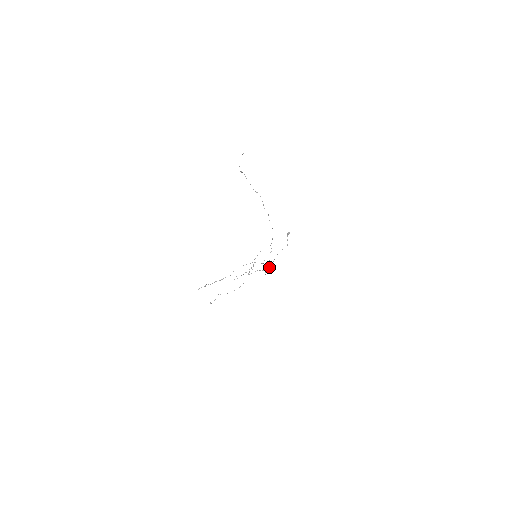
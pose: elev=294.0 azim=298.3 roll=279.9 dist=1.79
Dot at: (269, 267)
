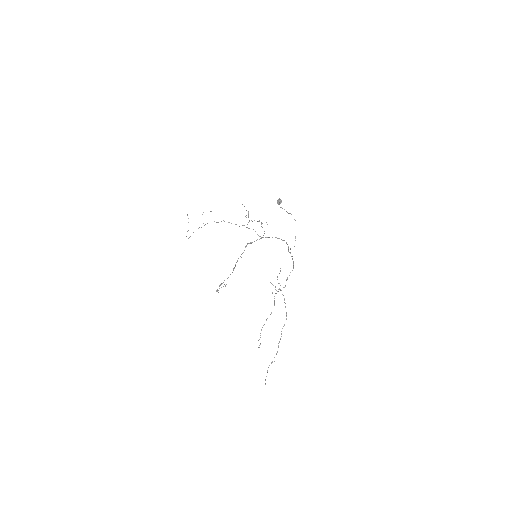
Dot at: occluded
